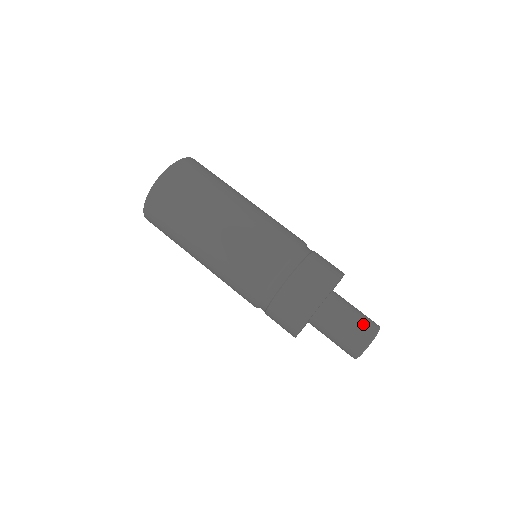
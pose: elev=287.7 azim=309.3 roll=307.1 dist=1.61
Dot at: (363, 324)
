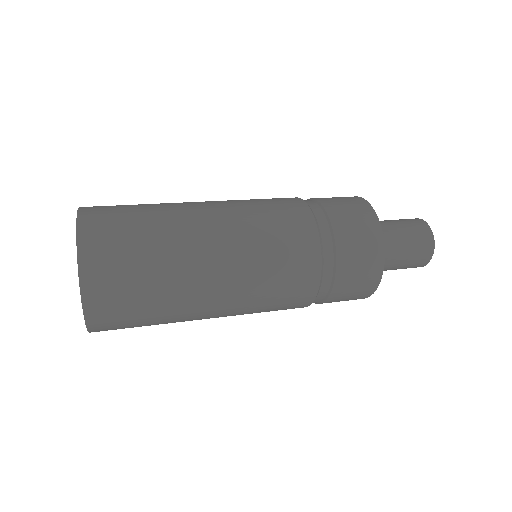
Dot at: (403, 219)
